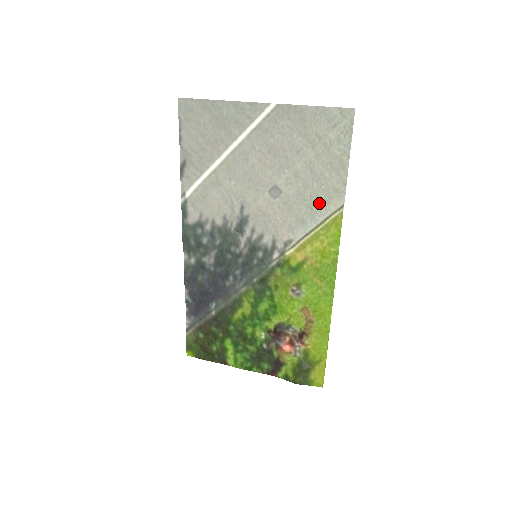
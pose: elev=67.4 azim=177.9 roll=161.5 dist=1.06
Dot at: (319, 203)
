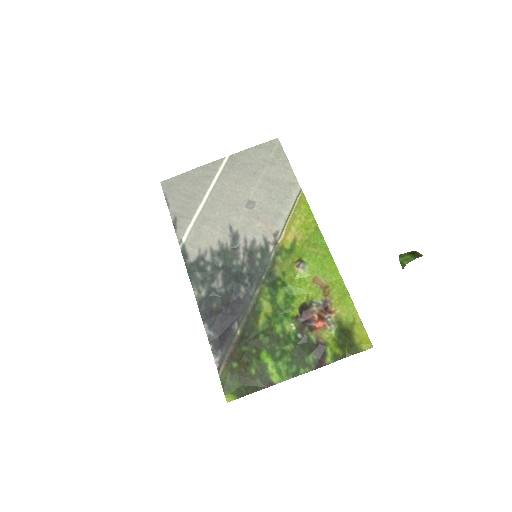
Dot at: (284, 197)
